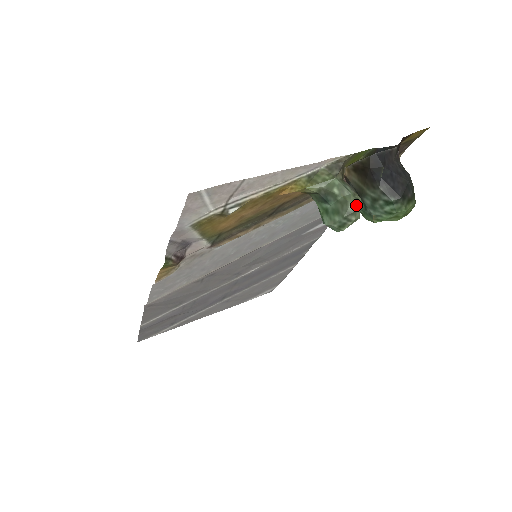
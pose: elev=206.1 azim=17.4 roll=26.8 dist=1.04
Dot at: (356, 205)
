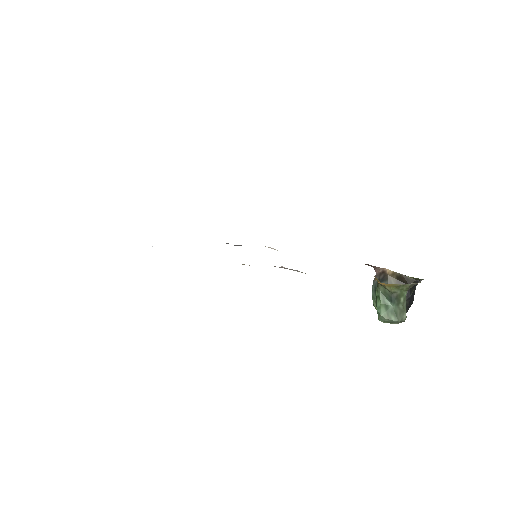
Dot at: (406, 317)
